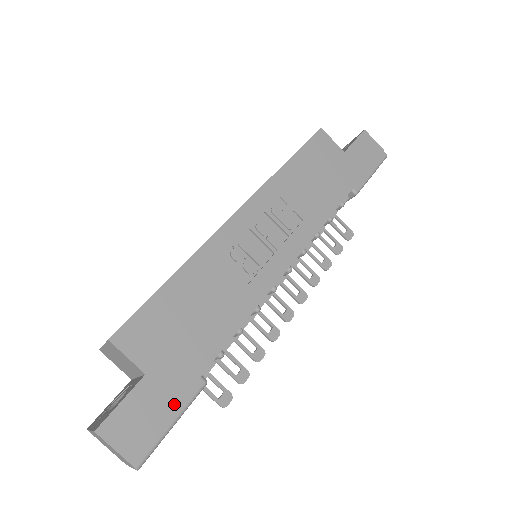
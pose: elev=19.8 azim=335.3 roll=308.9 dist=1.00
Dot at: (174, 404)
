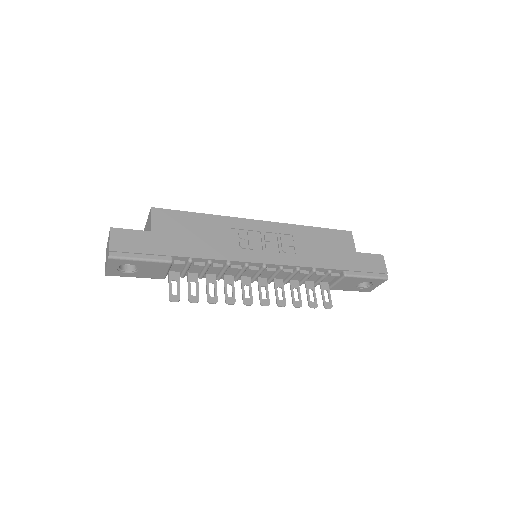
Dot at: (149, 252)
